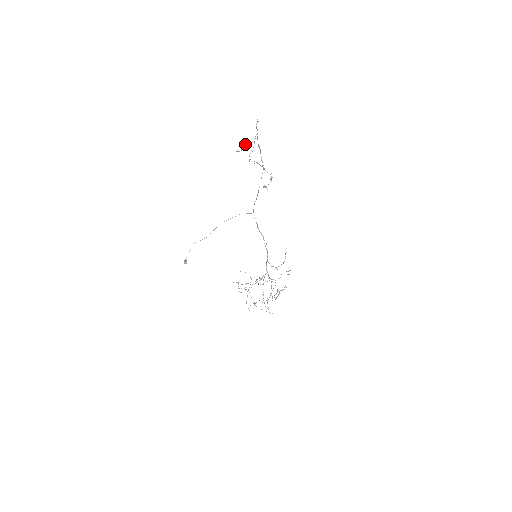
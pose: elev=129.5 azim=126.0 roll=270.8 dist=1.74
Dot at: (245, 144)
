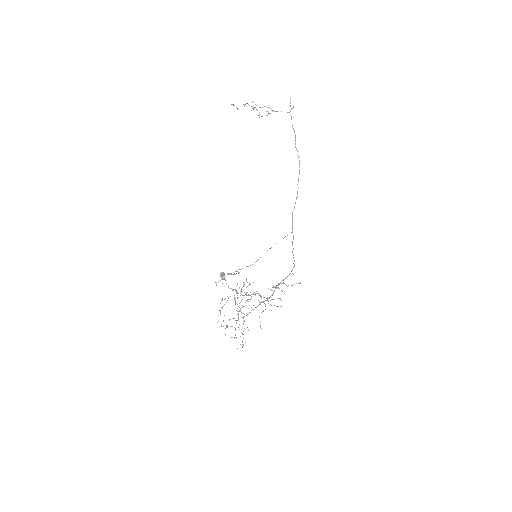
Dot at: (264, 106)
